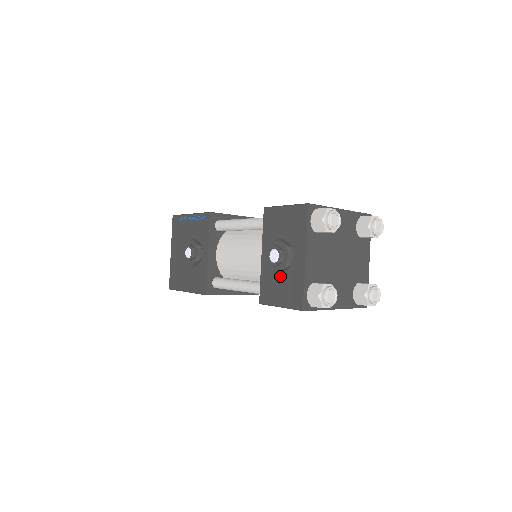
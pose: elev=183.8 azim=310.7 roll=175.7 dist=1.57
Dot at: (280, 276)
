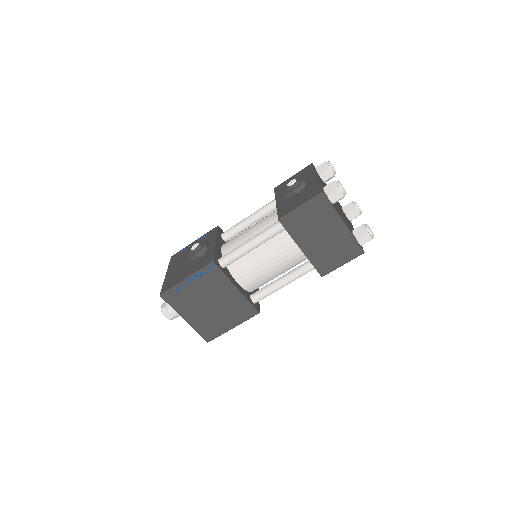
Dot at: (296, 196)
